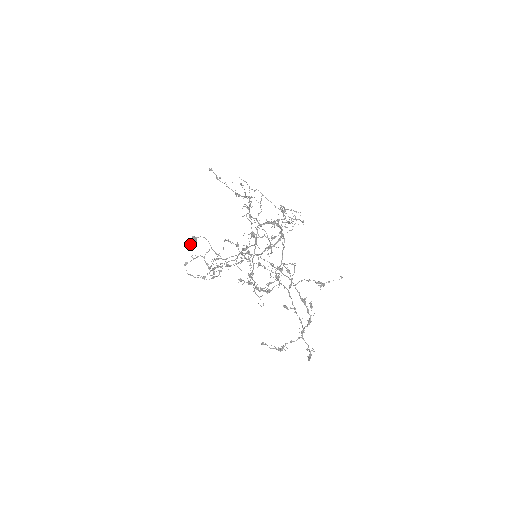
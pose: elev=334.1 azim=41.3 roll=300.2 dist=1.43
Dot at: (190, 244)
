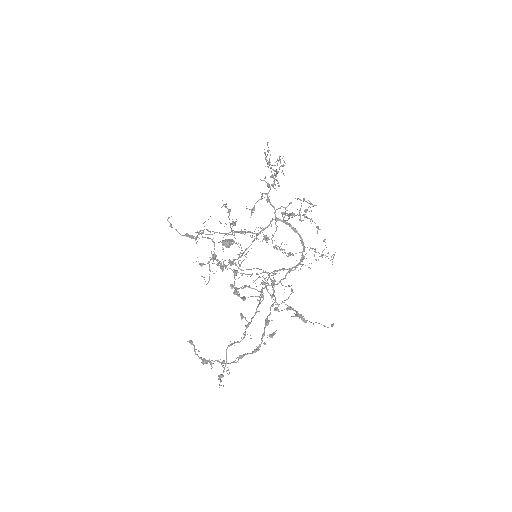
Dot at: (223, 243)
